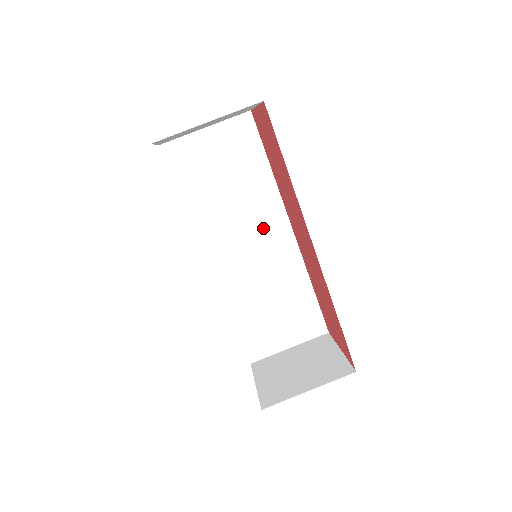
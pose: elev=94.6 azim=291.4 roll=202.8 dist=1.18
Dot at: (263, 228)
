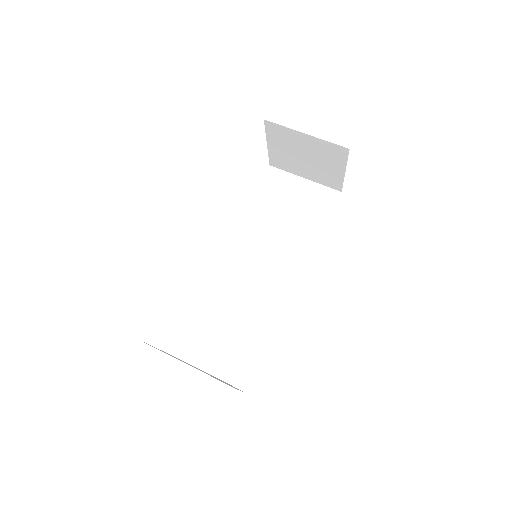
Dot at: (279, 266)
